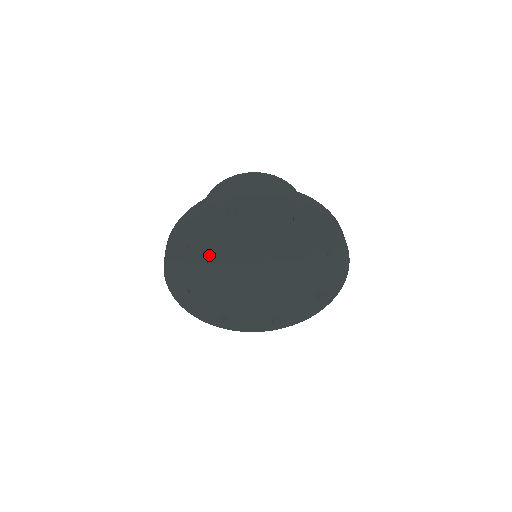
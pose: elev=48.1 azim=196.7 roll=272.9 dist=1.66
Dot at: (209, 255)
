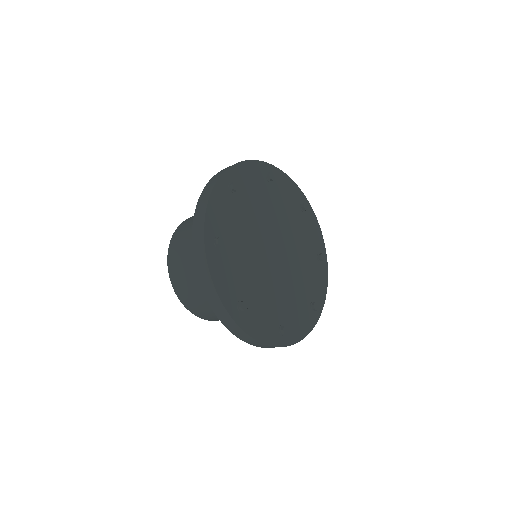
Dot at: (246, 208)
